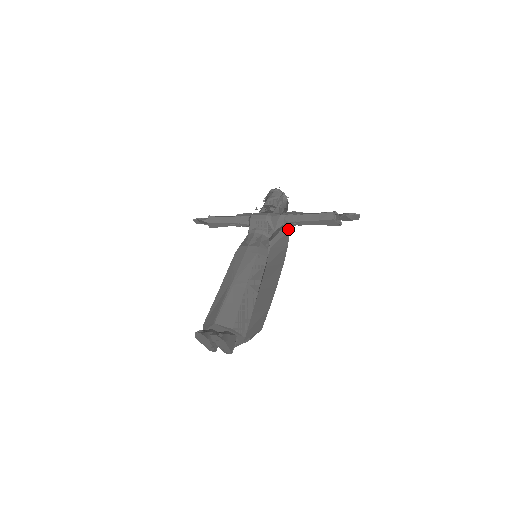
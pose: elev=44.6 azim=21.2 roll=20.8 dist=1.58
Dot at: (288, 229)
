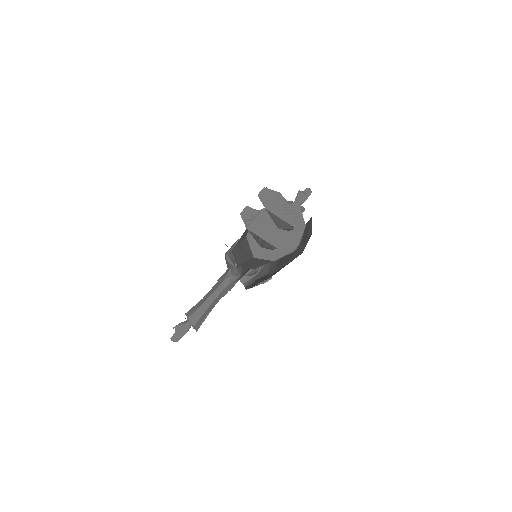
Dot at: occluded
